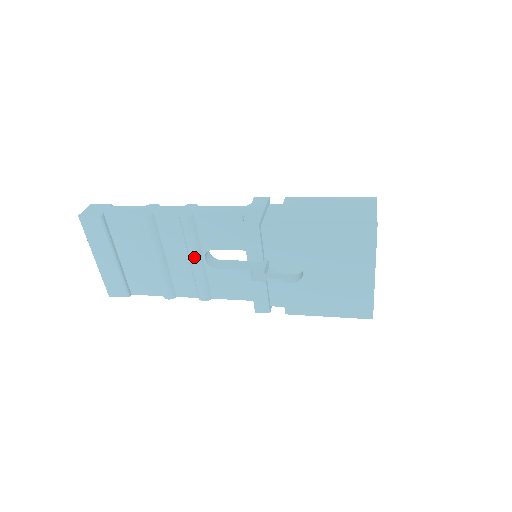
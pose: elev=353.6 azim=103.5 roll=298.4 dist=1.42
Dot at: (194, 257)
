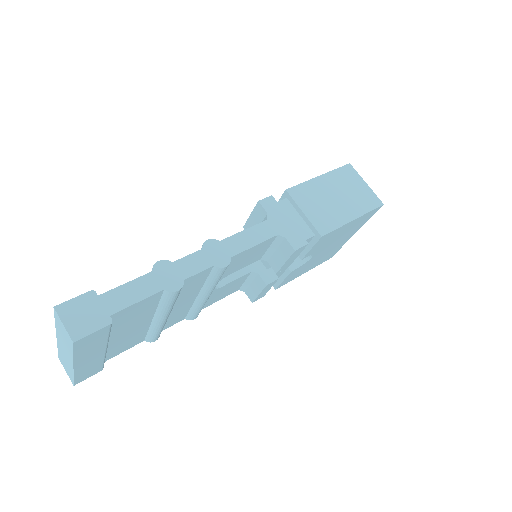
Dot at: (210, 293)
